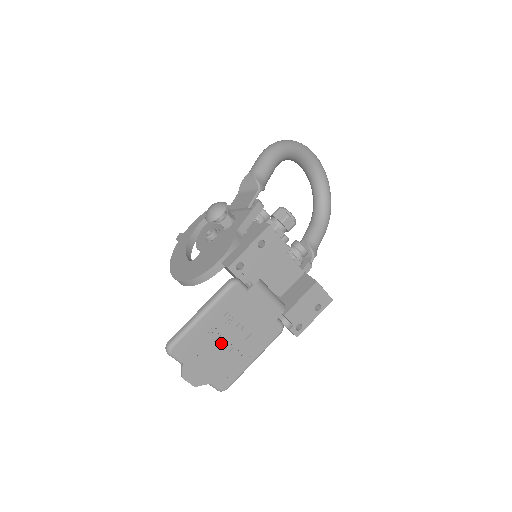
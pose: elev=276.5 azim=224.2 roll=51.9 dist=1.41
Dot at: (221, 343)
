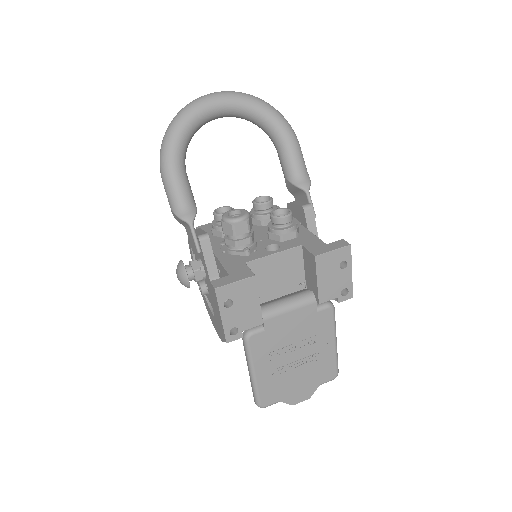
Dot at: (292, 367)
